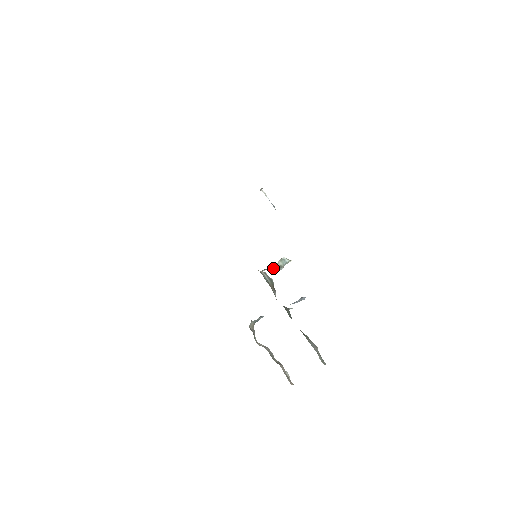
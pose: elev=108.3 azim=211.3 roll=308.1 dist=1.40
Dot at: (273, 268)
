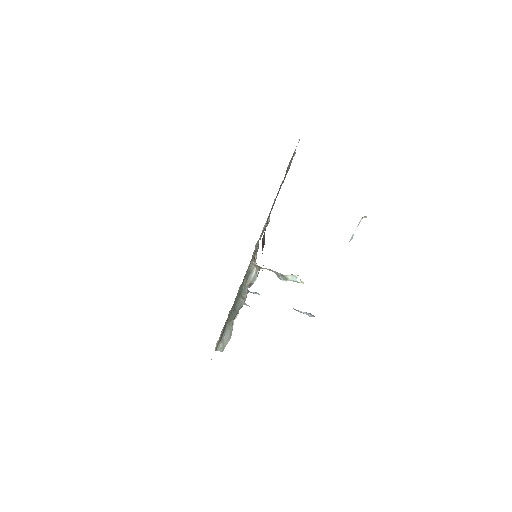
Dot at: (278, 274)
